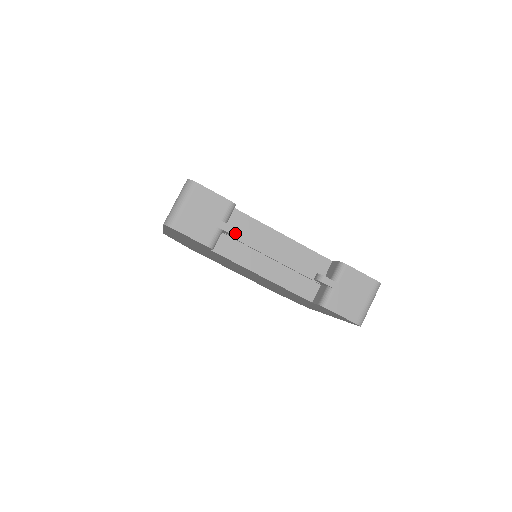
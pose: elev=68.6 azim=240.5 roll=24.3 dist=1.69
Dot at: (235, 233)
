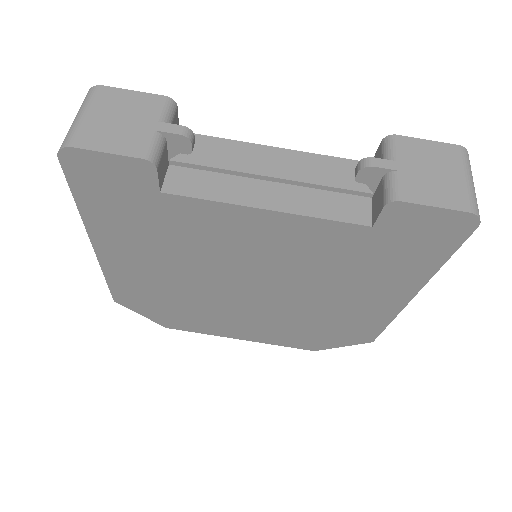
Dot at: (187, 134)
